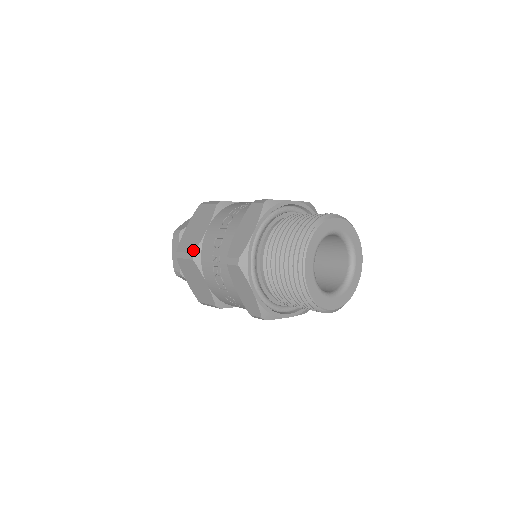
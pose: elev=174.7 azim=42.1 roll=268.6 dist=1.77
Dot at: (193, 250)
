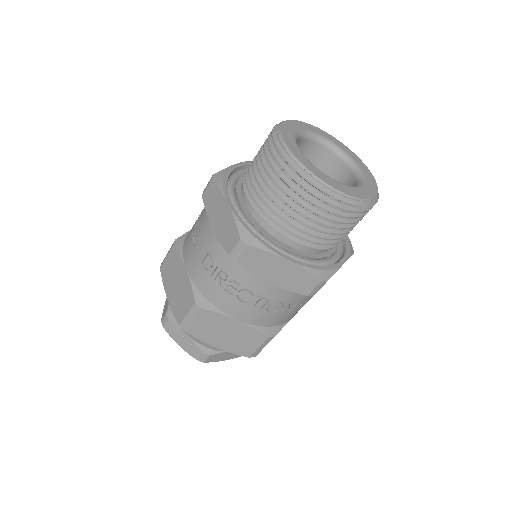
Dot at: (192, 300)
